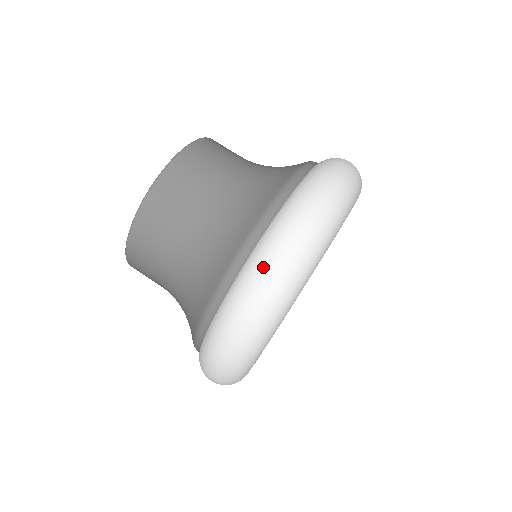
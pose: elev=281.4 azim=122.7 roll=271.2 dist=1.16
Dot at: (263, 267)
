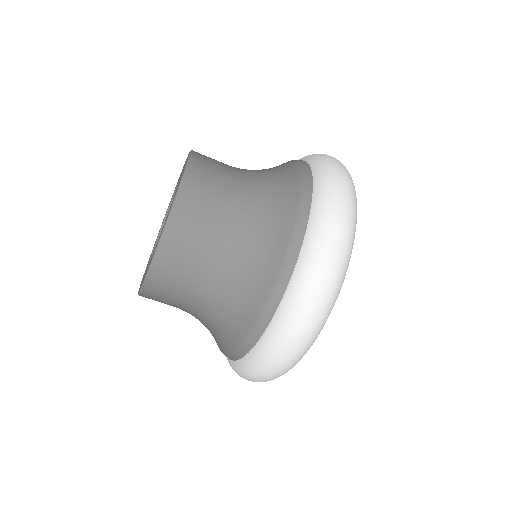
Dot at: (273, 358)
